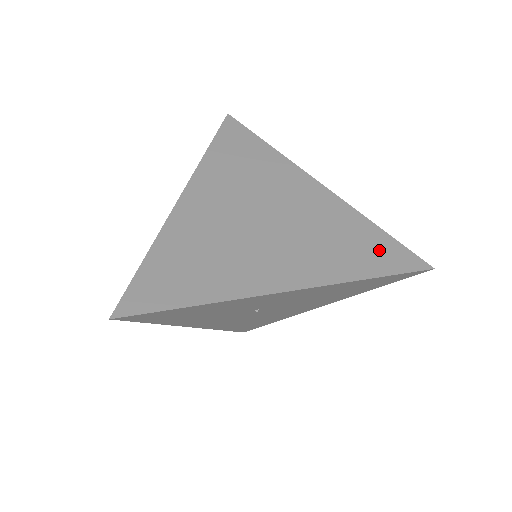
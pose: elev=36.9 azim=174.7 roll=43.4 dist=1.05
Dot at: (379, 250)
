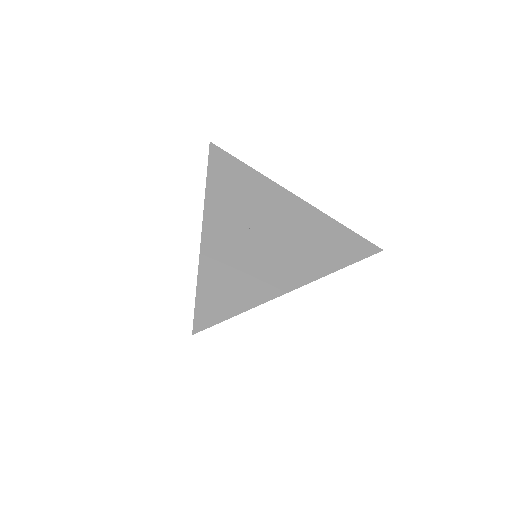
Dot at: (348, 243)
